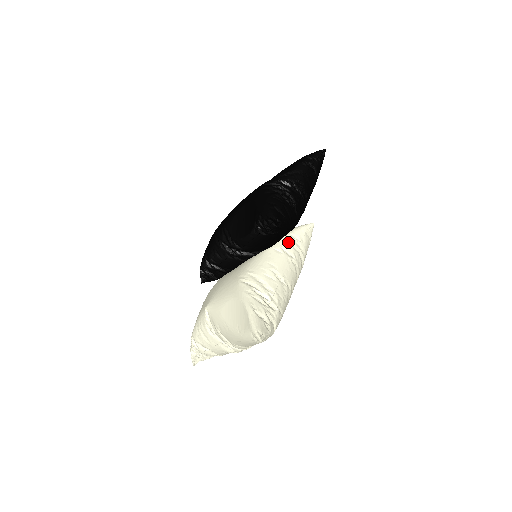
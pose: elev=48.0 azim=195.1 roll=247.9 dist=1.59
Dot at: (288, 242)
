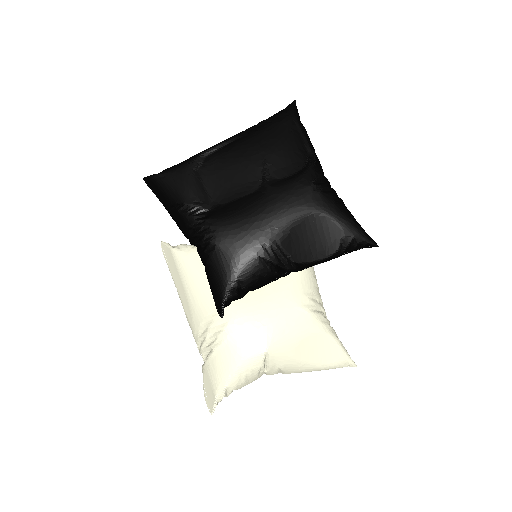
Dot at: occluded
